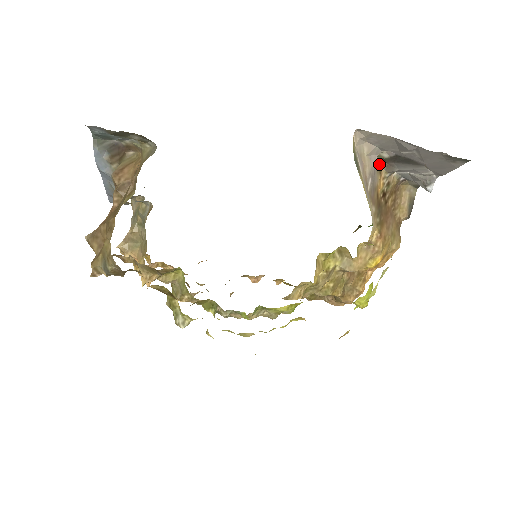
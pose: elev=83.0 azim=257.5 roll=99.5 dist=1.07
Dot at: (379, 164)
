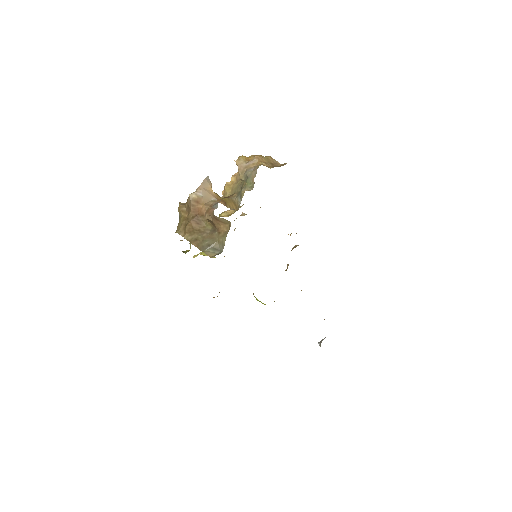
Dot at: occluded
